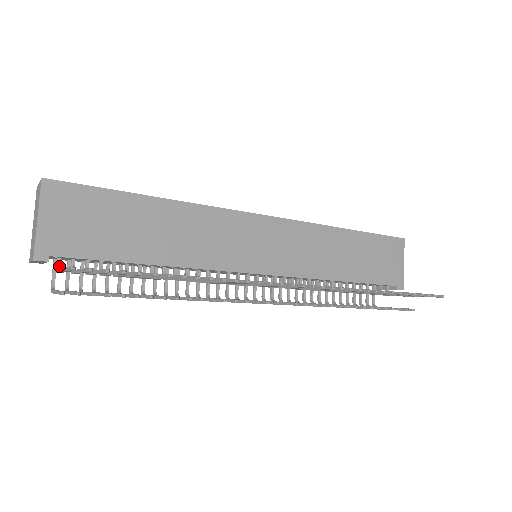
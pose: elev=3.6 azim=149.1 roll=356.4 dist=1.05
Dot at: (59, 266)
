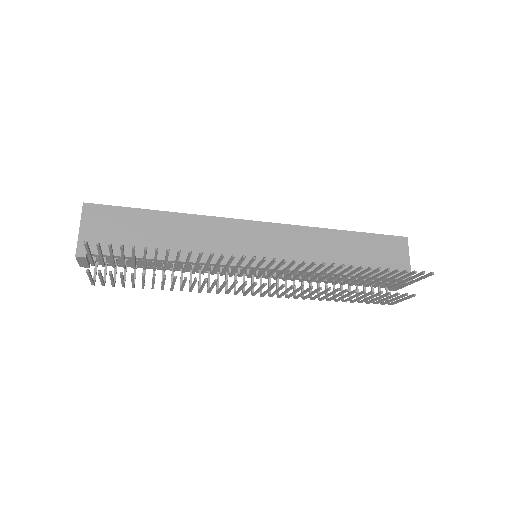
Dot at: (94, 262)
